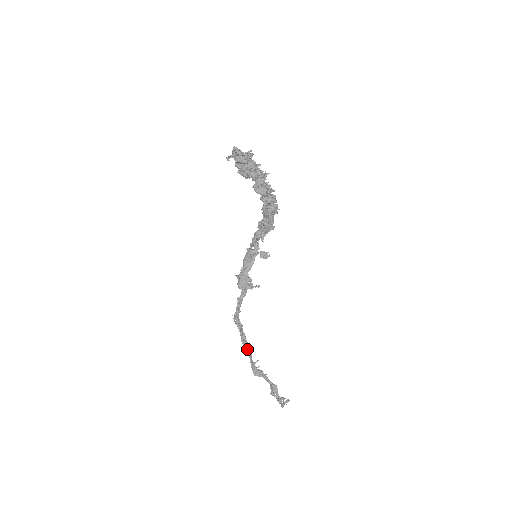
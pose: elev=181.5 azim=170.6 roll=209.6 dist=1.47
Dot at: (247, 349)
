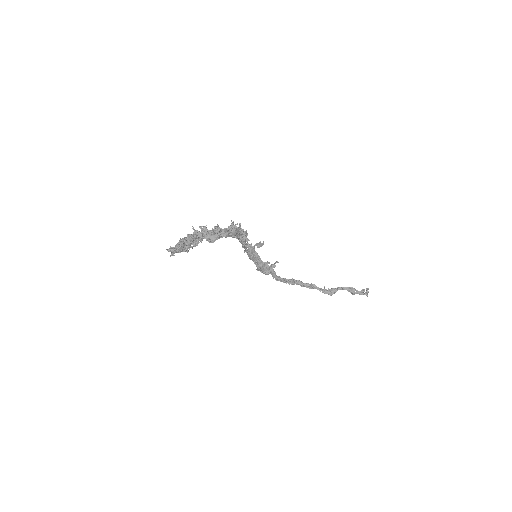
Dot at: (310, 287)
